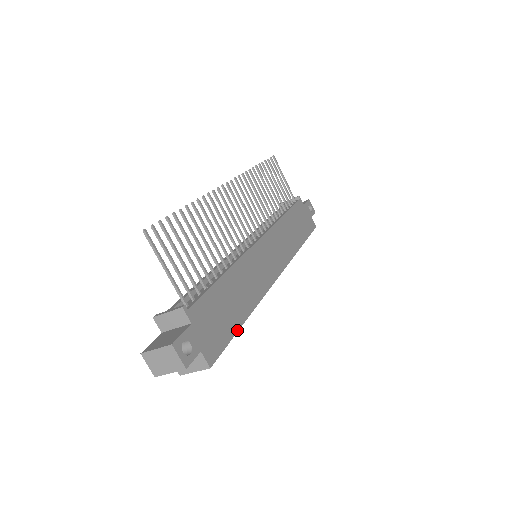
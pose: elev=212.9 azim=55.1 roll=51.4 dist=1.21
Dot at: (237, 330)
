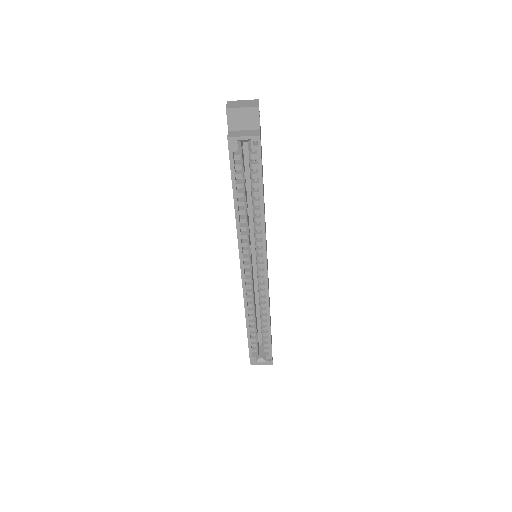
Dot at: occluded
